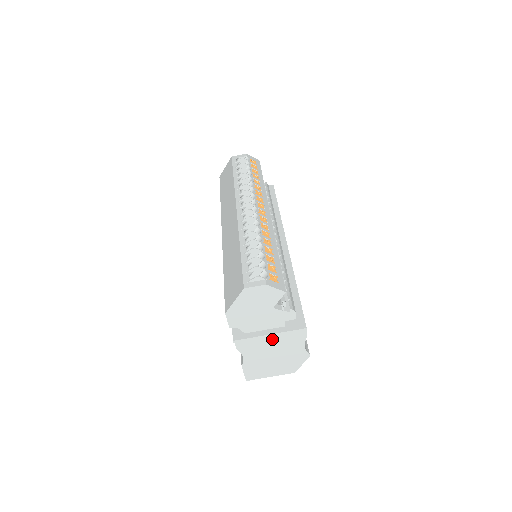
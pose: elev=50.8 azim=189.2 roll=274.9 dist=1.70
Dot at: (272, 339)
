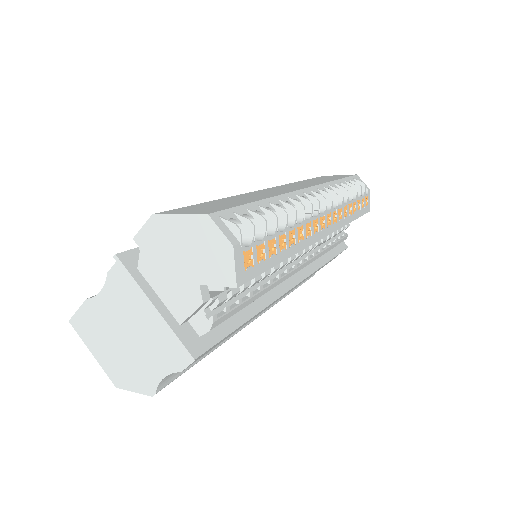
Dot at: (150, 318)
